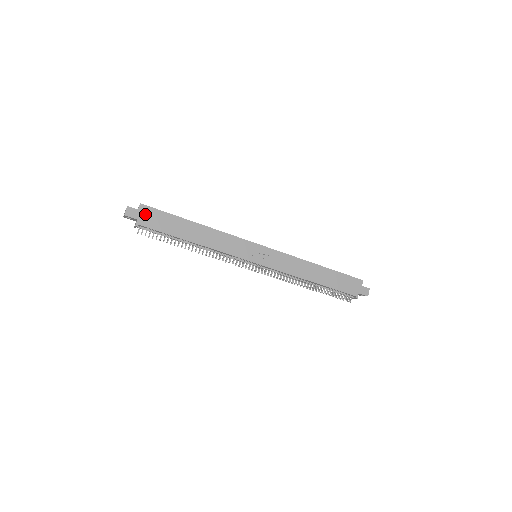
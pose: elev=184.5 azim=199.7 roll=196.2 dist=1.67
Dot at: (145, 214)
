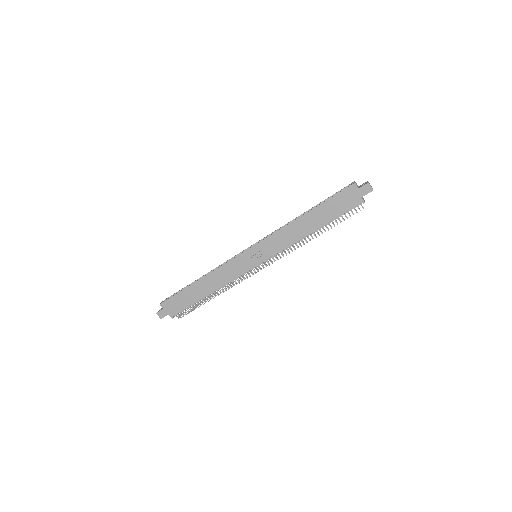
Dot at: (168, 307)
